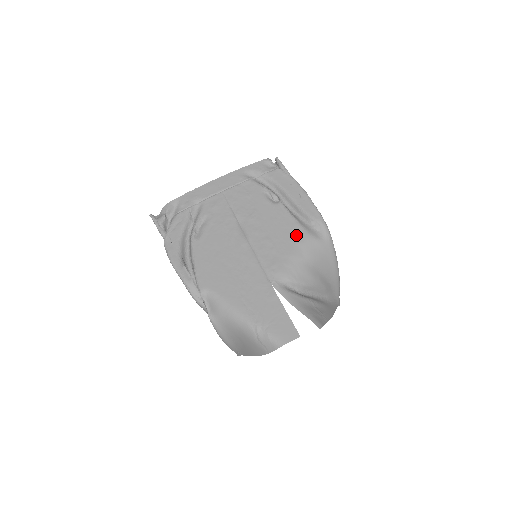
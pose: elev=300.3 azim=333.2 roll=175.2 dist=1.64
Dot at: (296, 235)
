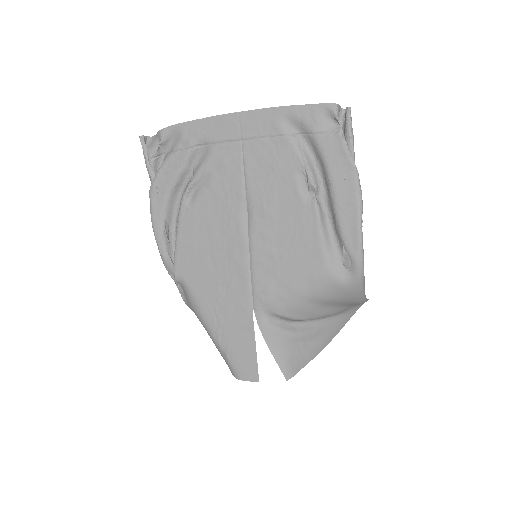
Dot at: (311, 264)
